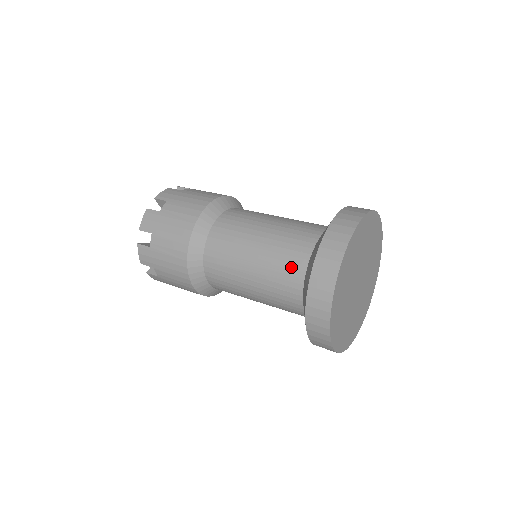
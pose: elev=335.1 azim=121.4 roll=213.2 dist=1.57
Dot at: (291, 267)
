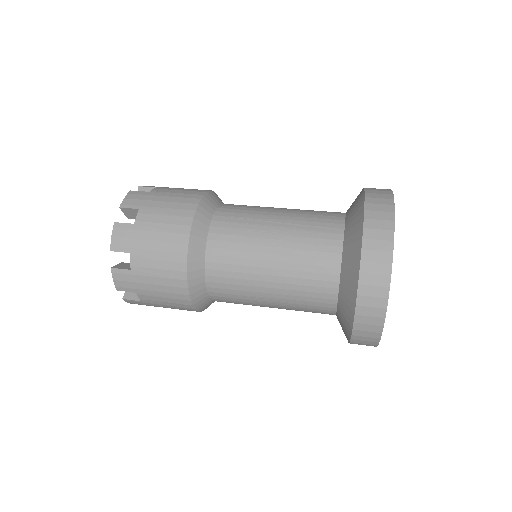
Dot at: (319, 302)
